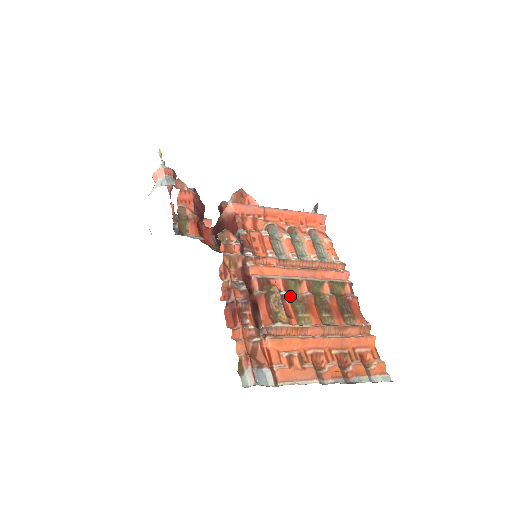
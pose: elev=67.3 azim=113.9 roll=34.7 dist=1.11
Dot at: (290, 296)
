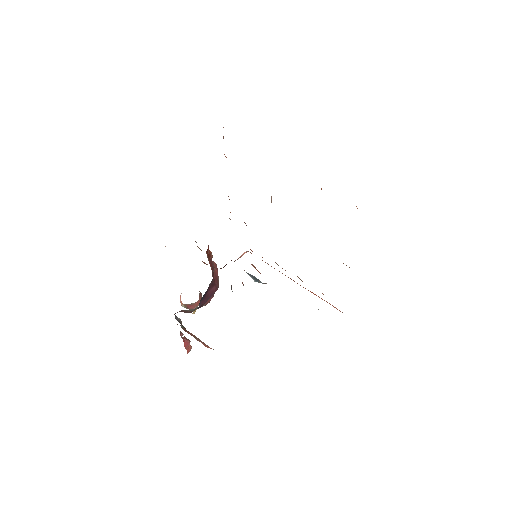
Dot at: occluded
